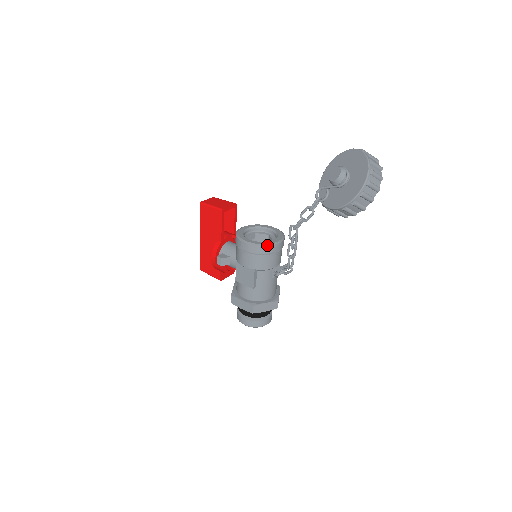
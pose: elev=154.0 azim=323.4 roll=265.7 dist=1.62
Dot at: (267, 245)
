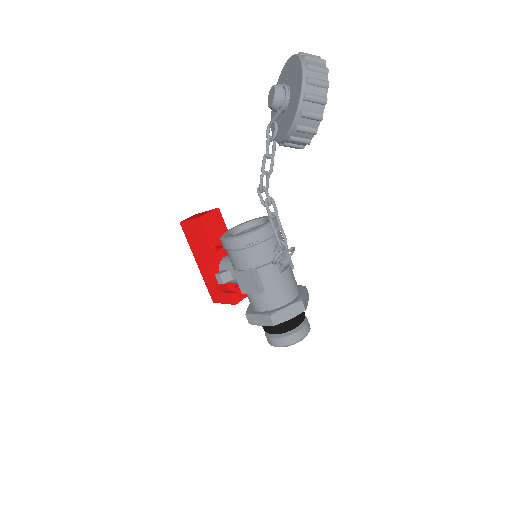
Dot at: (252, 232)
